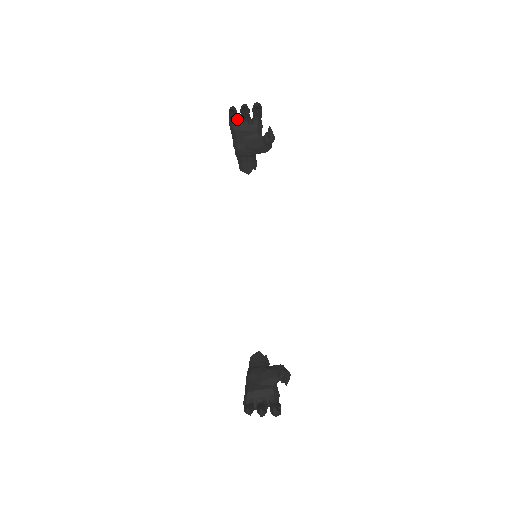
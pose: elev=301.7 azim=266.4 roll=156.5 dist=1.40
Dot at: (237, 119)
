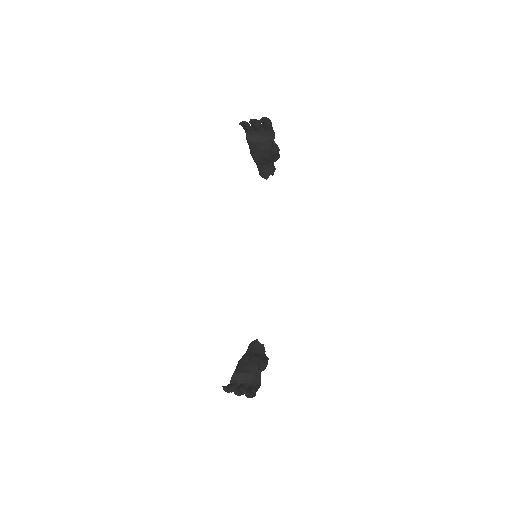
Dot at: (251, 131)
